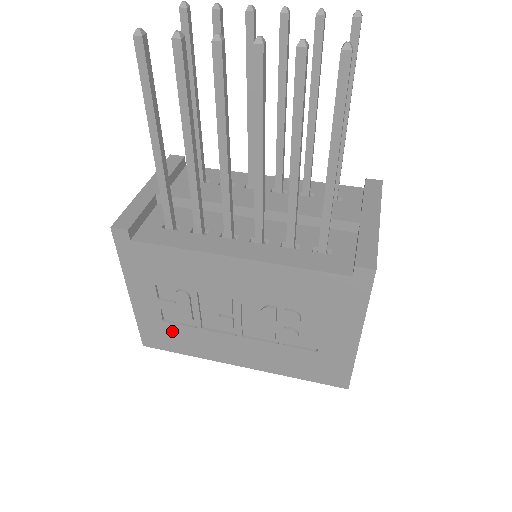
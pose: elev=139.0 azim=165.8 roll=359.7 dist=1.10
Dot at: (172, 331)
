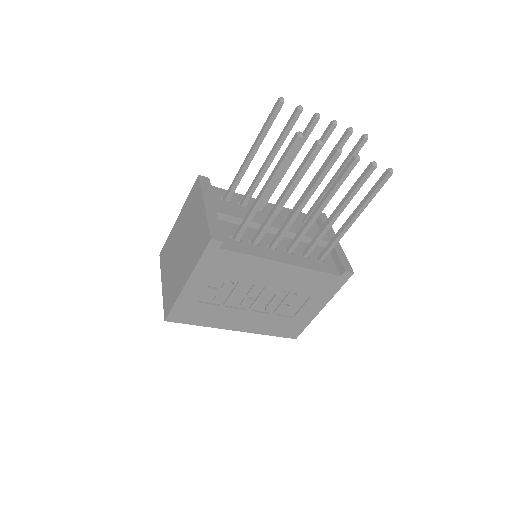
Dot at: (200, 309)
